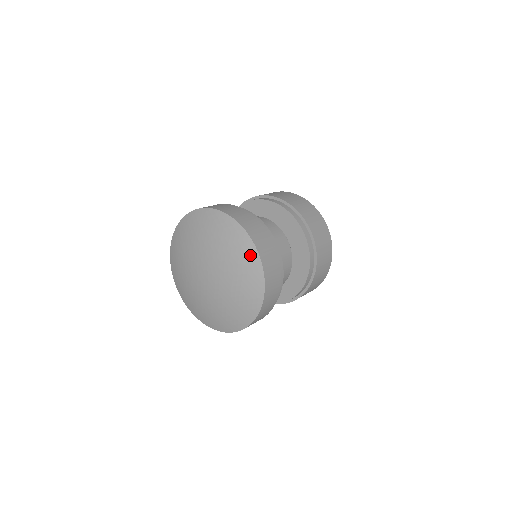
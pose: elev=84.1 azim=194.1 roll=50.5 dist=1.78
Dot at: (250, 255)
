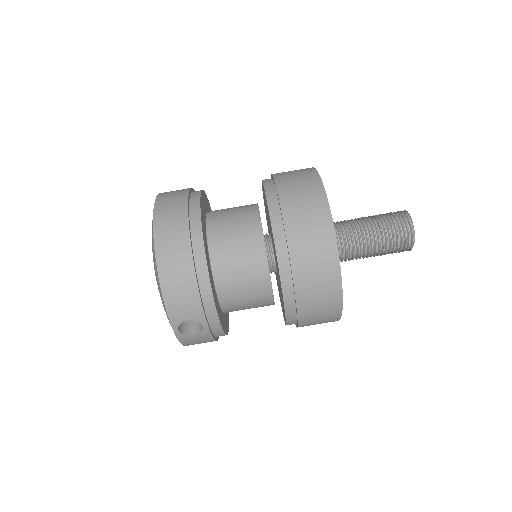
Dot at: occluded
